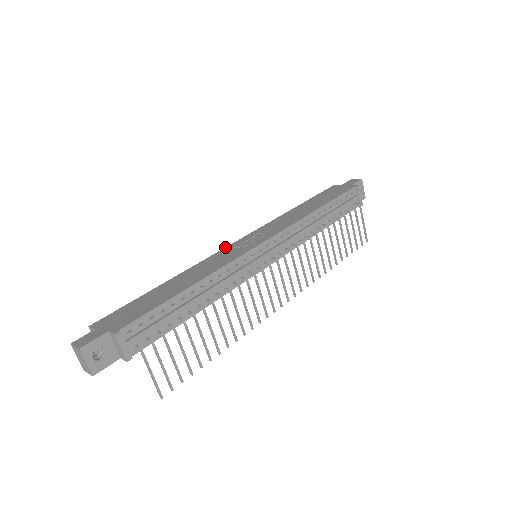
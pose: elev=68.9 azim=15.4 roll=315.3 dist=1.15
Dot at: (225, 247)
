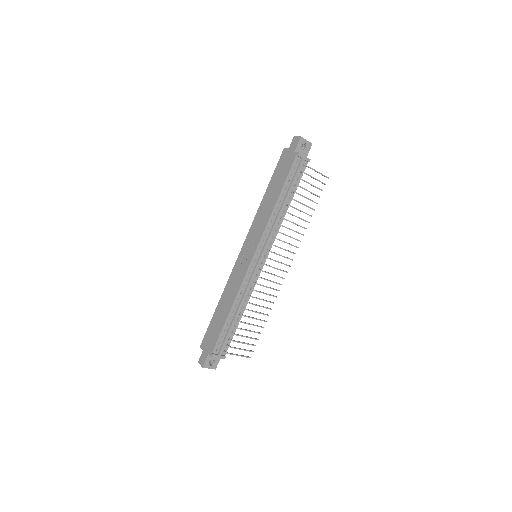
Dot at: occluded
